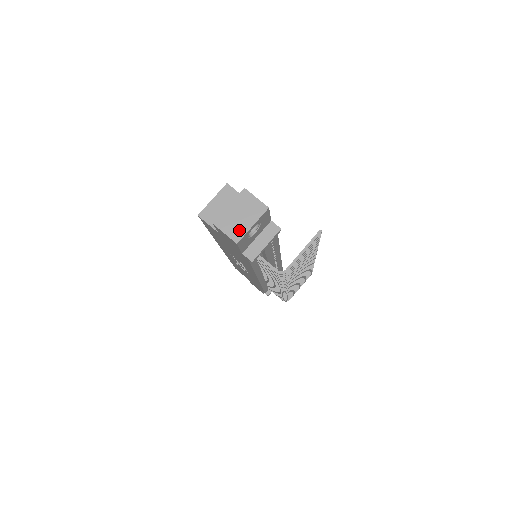
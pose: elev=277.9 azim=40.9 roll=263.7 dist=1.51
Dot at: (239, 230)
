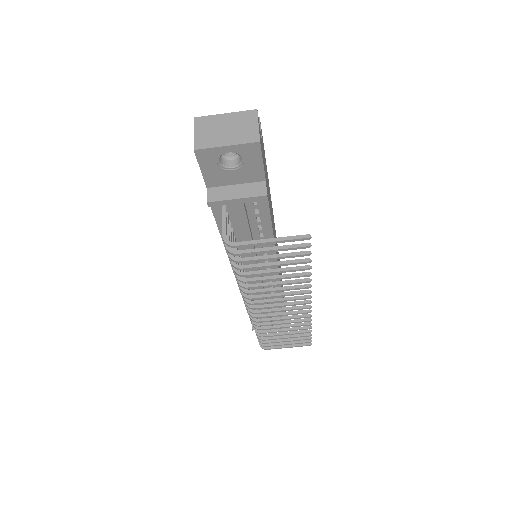
Dot at: (210, 140)
